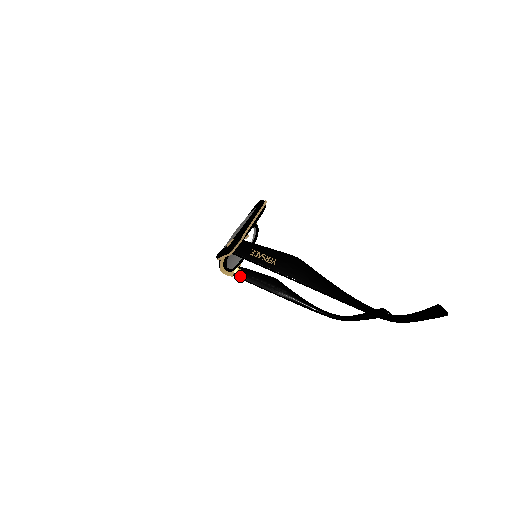
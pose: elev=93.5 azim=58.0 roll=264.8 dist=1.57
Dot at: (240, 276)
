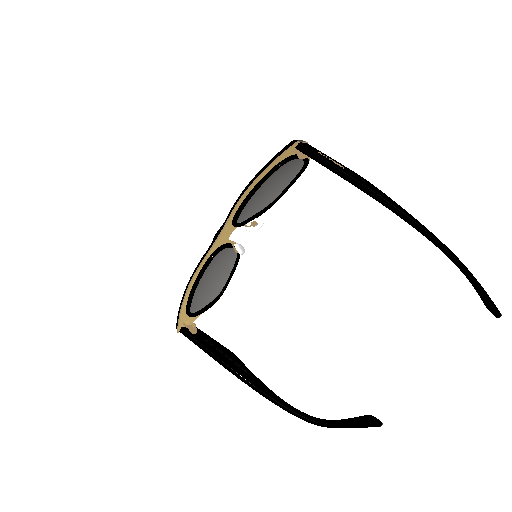
Dot at: (190, 332)
